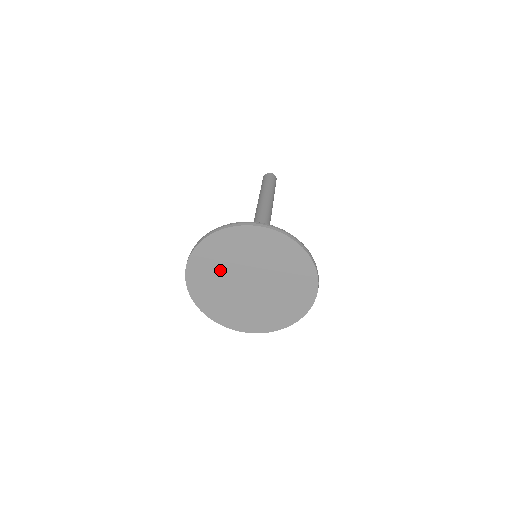
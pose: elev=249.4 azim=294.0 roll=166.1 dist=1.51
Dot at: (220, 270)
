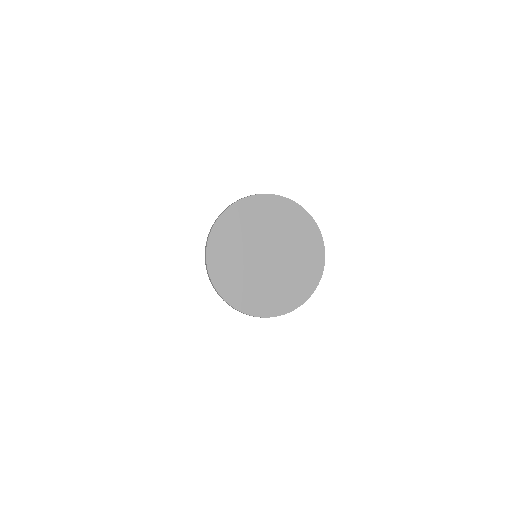
Dot at: (251, 229)
